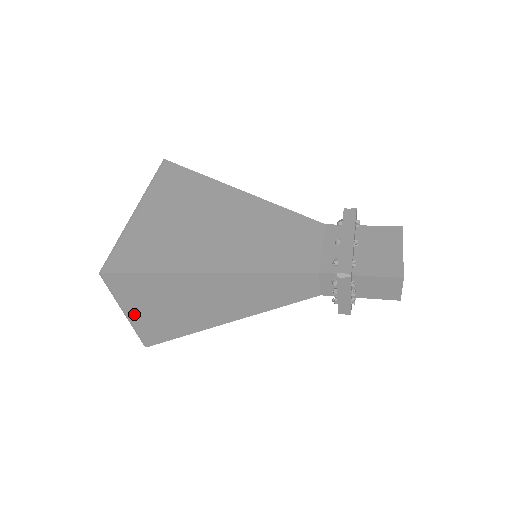
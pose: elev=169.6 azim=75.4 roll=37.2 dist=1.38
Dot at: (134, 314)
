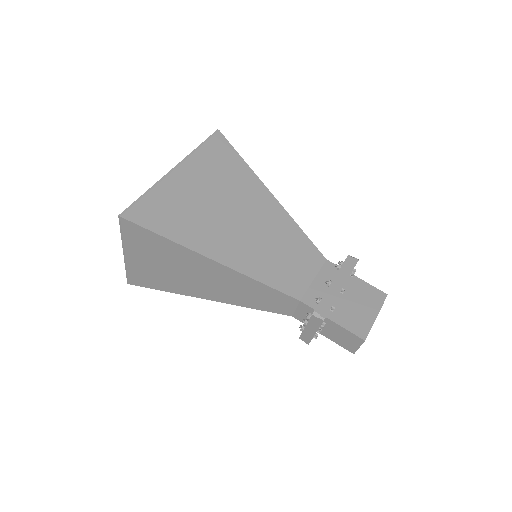
Dot at: (131, 257)
